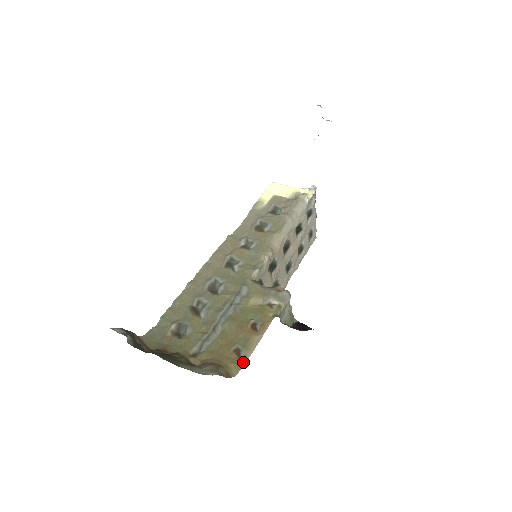
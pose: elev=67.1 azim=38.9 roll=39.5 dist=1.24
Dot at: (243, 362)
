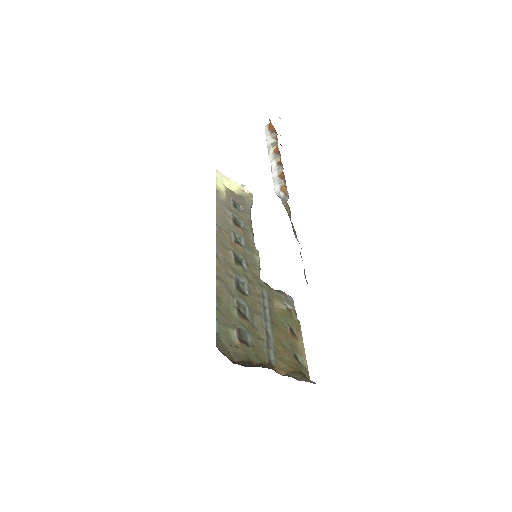
Dot at: (306, 367)
